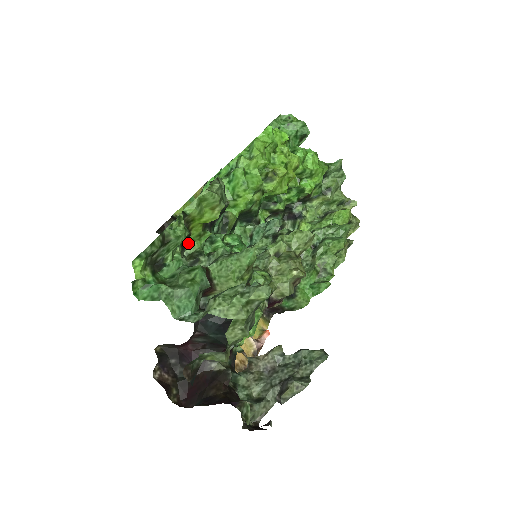
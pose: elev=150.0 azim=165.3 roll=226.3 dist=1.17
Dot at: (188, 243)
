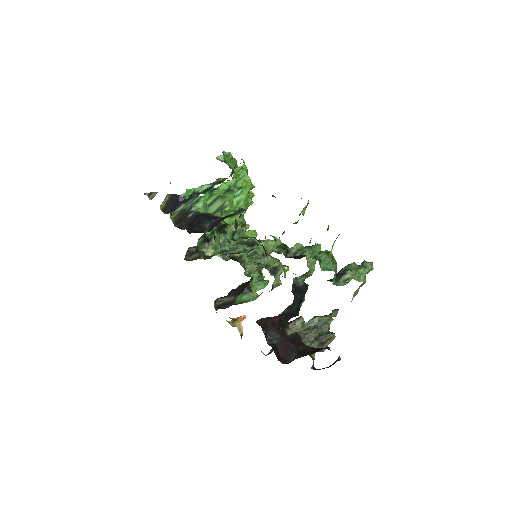
Dot at: occluded
